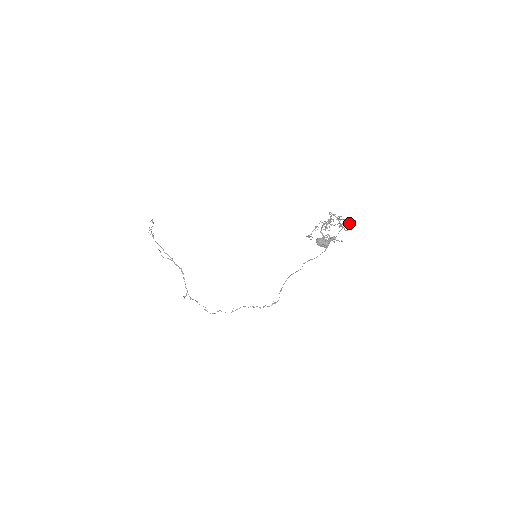
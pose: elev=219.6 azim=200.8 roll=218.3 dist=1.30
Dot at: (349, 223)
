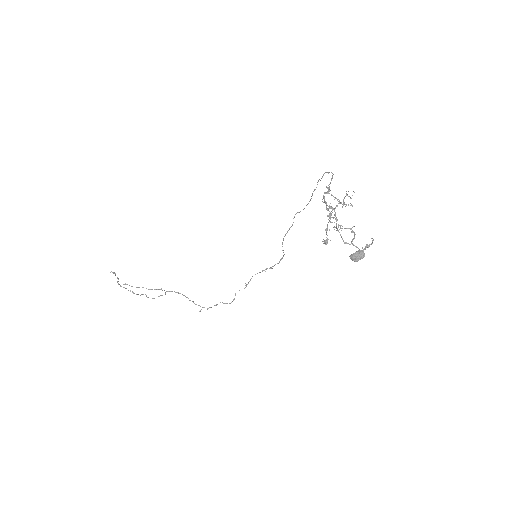
Dot at: (348, 196)
